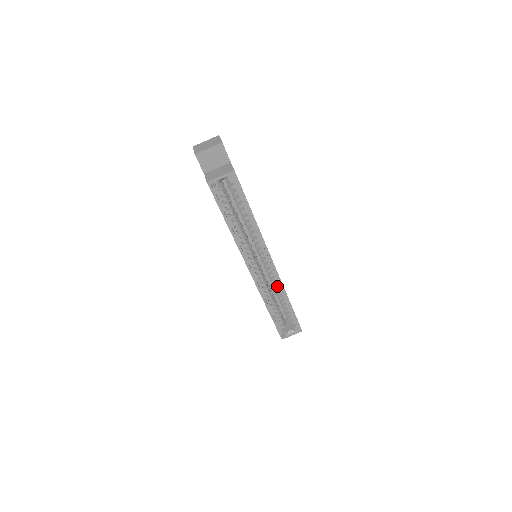
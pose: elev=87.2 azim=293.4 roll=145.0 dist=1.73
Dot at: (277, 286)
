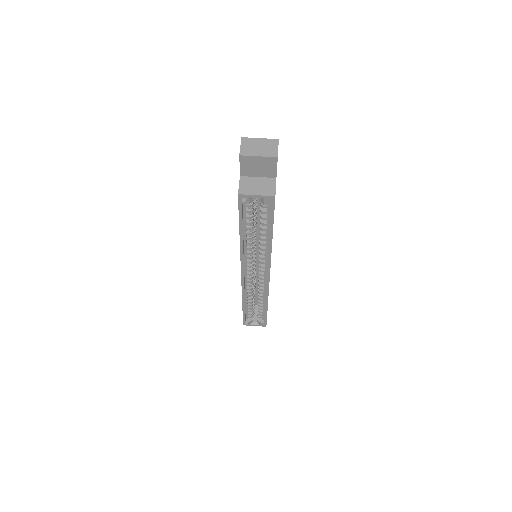
Dot at: occluded
